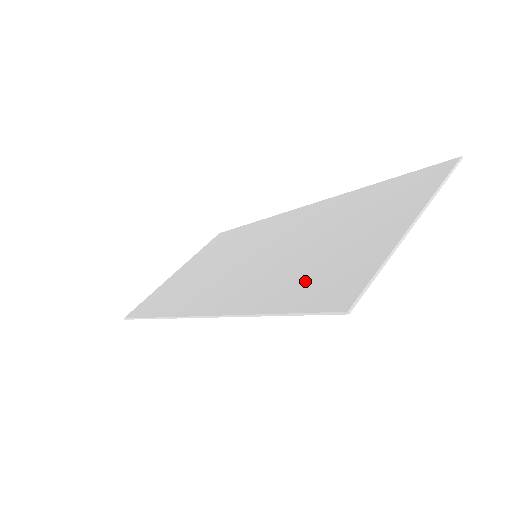
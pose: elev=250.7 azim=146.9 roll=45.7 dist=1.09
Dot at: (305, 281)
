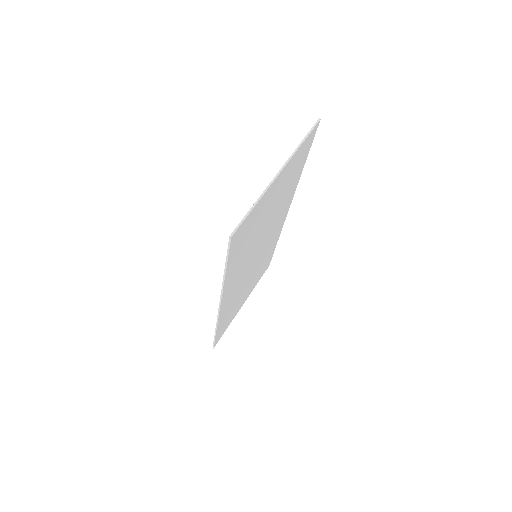
Dot at: occluded
